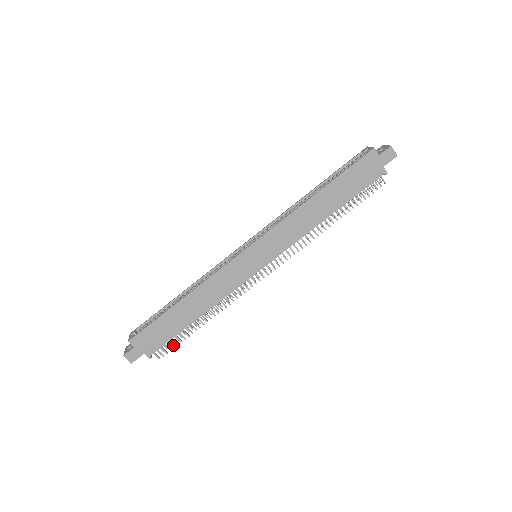
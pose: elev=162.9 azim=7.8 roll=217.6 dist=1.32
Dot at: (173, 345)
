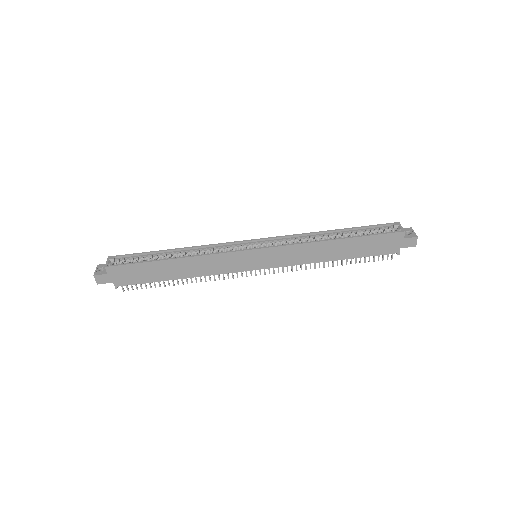
Dot at: occluded
